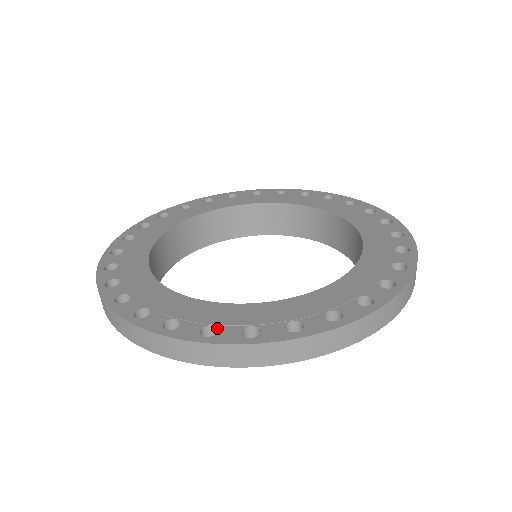
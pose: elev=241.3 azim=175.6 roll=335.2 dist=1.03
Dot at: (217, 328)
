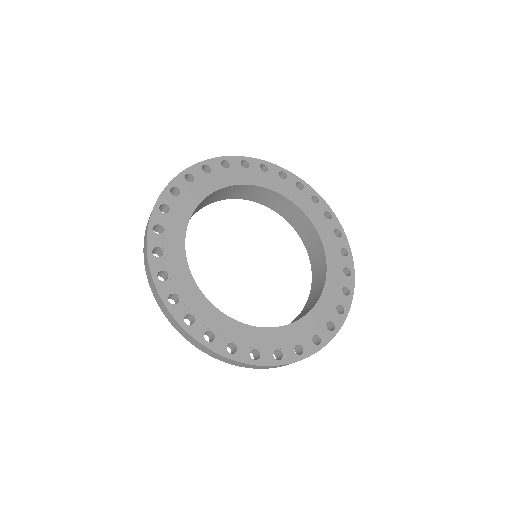
Dot at: (281, 351)
